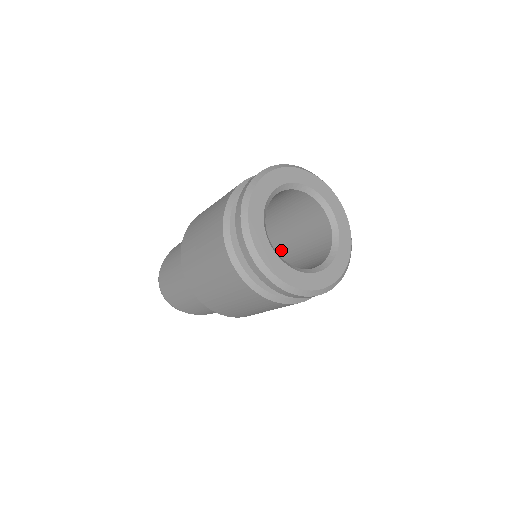
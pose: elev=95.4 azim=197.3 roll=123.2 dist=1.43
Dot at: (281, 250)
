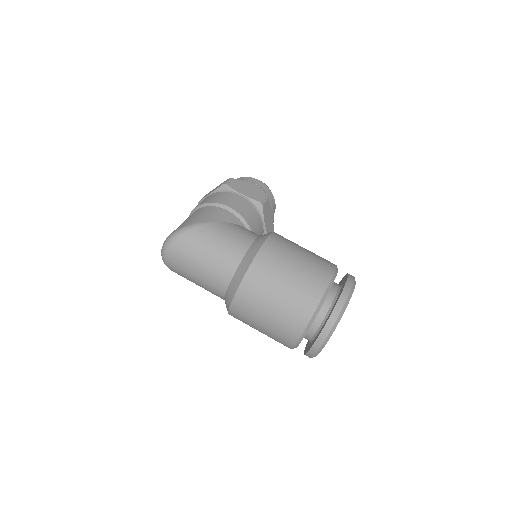
Dot at: occluded
